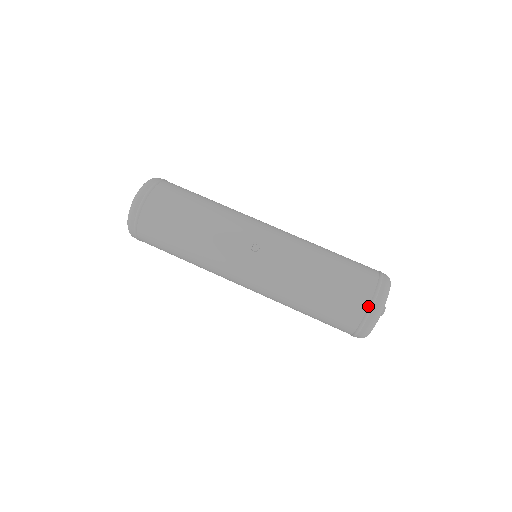
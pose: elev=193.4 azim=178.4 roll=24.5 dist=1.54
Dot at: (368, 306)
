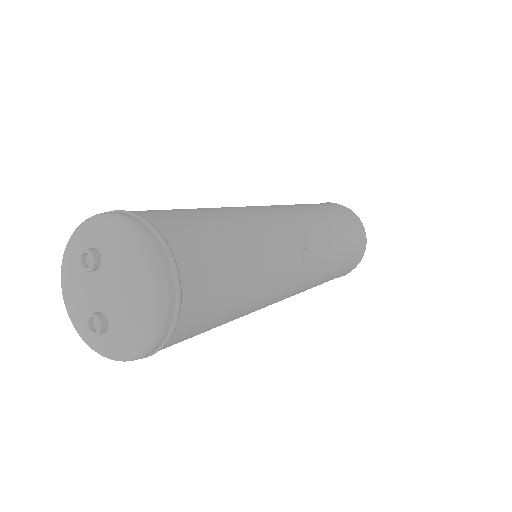
Dot at: (363, 249)
